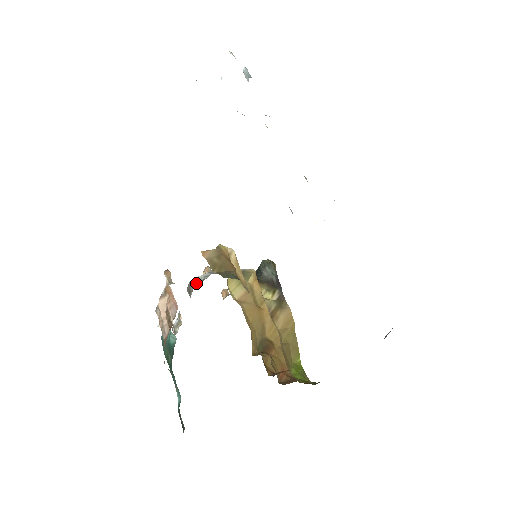
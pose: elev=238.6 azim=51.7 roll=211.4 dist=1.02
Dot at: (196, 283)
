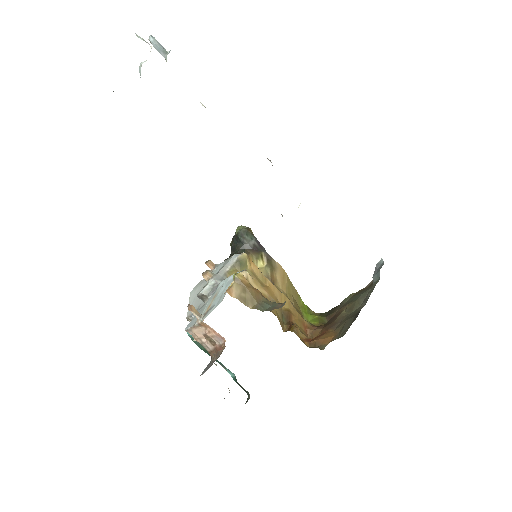
Dot at: (208, 294)
